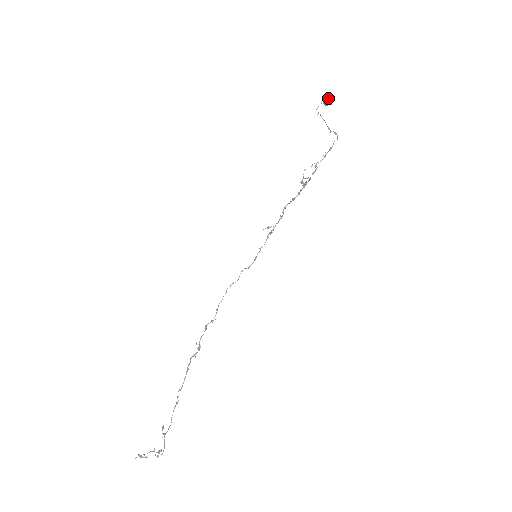
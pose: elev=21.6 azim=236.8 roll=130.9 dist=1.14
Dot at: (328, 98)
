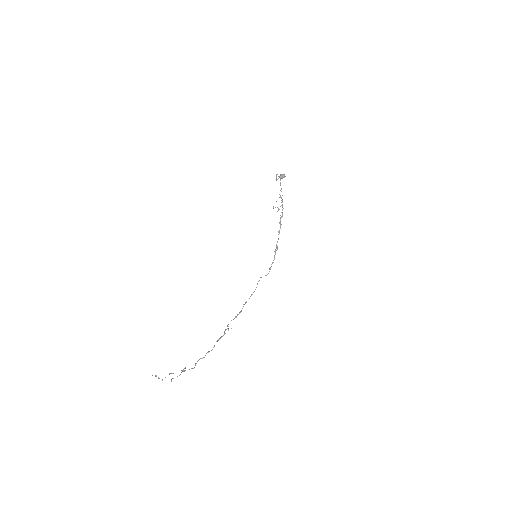
Dot at: (281, 174)
